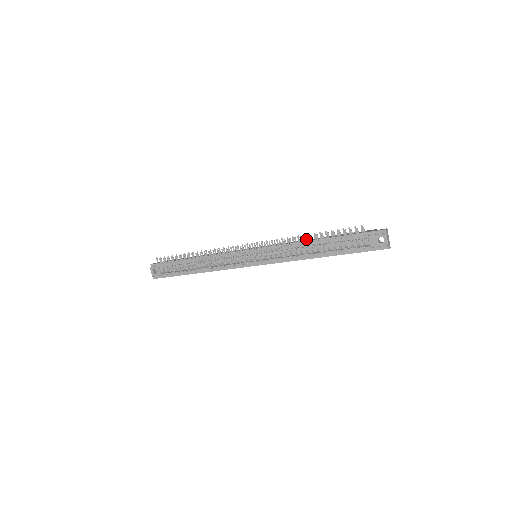
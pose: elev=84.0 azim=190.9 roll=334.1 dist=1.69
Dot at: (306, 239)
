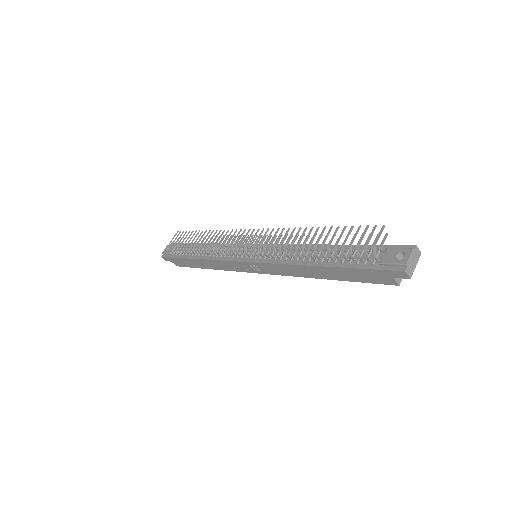
Dot at: (314, 238)
